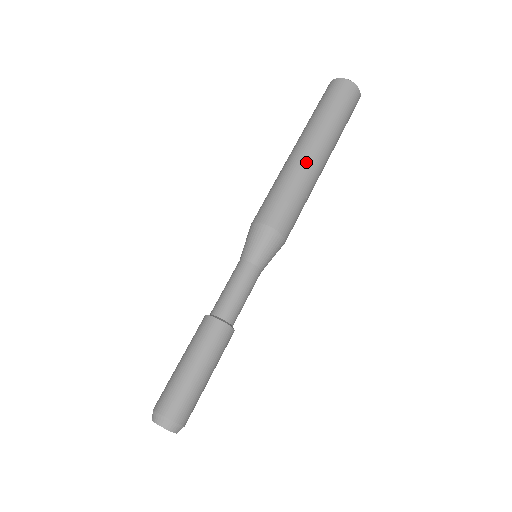
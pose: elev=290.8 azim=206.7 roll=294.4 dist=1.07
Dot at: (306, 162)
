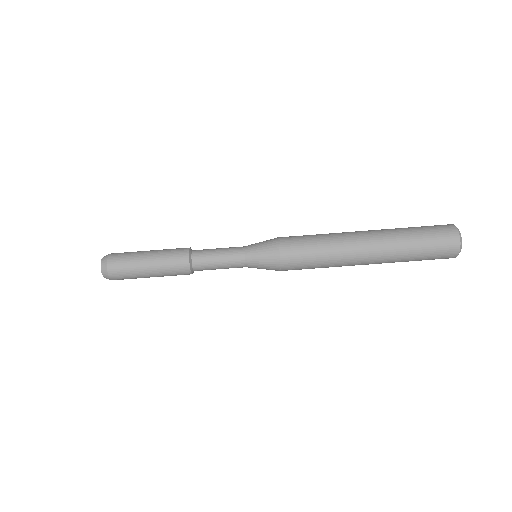
Dot at: occluded
